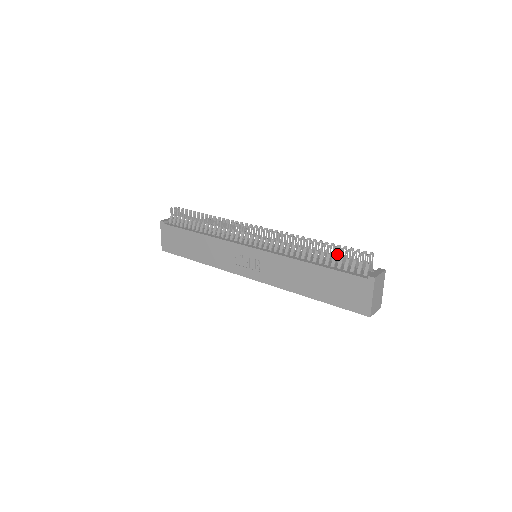
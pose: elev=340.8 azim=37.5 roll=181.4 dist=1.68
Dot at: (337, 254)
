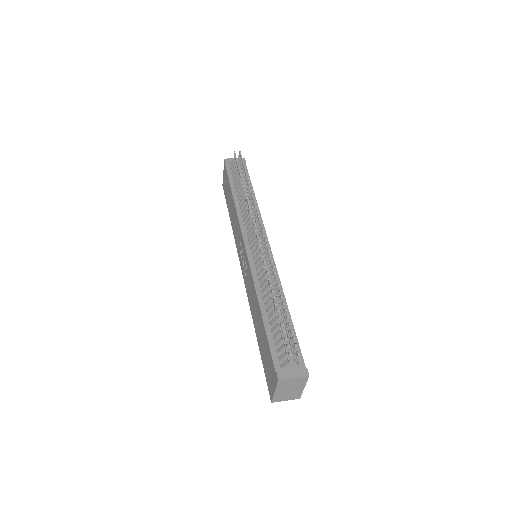
Dot at: occluded
